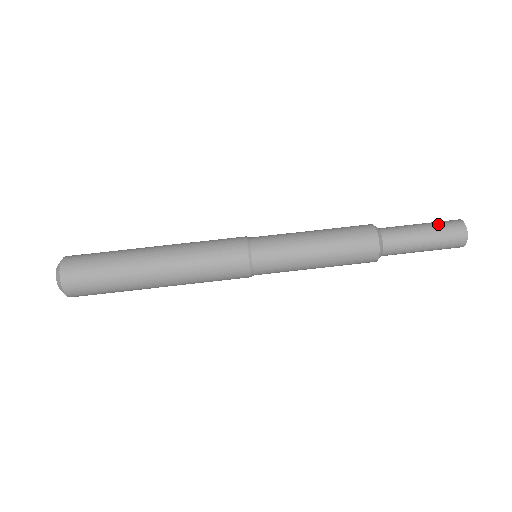
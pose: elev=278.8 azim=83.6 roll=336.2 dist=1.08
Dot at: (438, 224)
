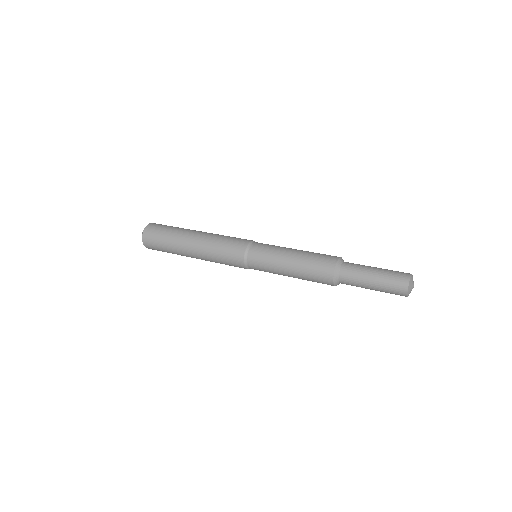
Dot at: (390, 270)
